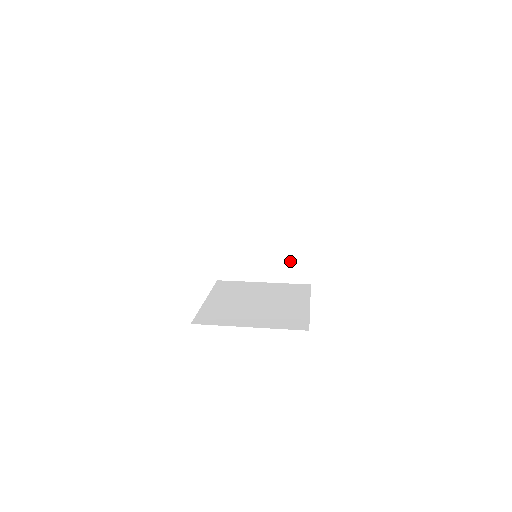
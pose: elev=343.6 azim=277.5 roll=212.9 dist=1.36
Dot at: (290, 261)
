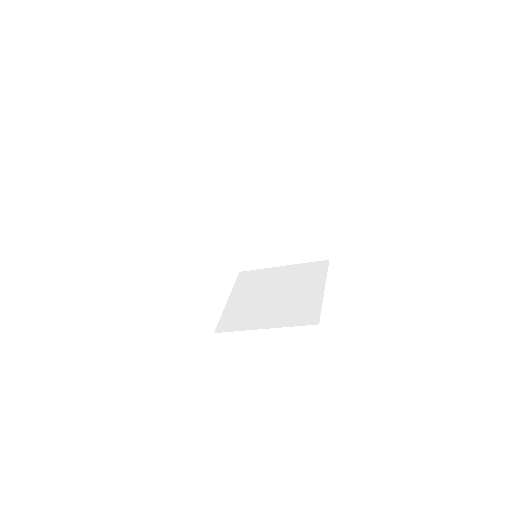
Dot at: (298, 307)
